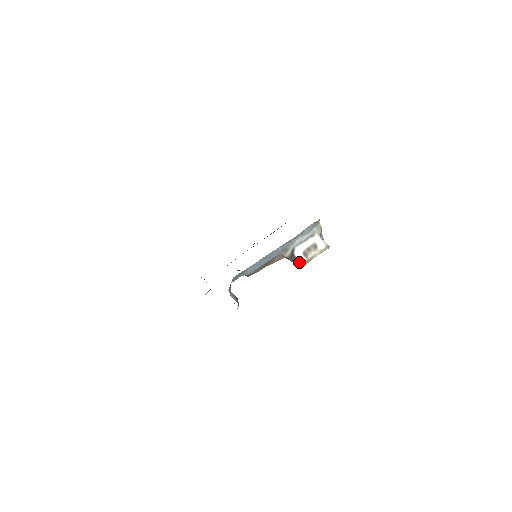
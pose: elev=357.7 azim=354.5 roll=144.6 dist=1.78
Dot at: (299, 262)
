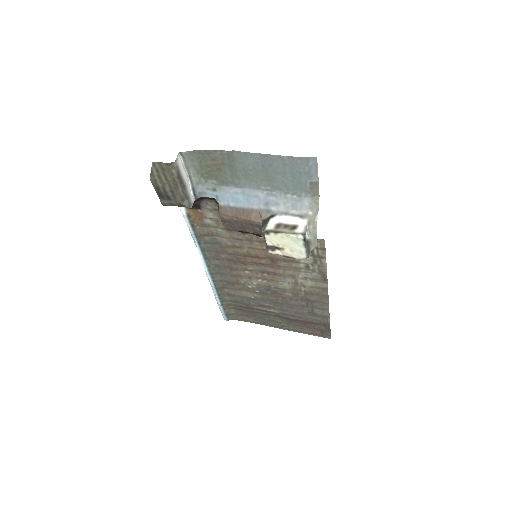
Dot at: (266, 227)
